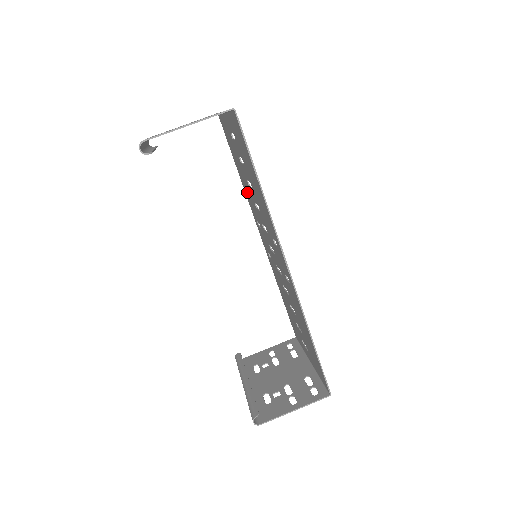
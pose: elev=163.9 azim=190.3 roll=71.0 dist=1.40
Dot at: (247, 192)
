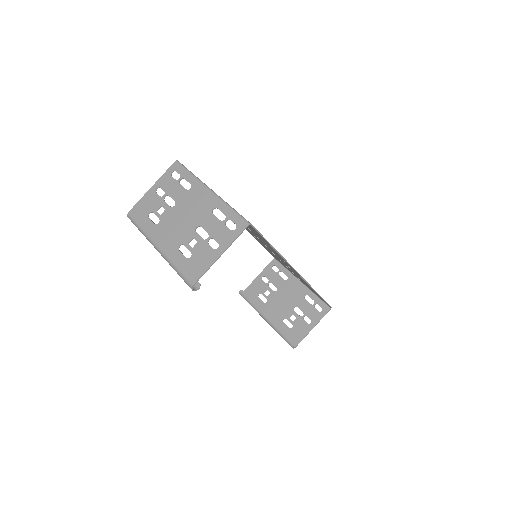
Dot at: occluded
